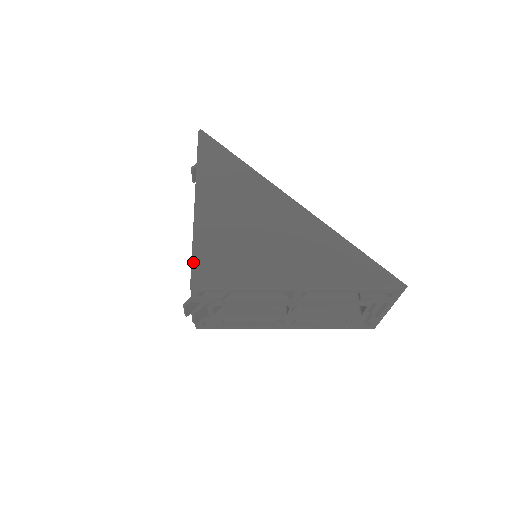
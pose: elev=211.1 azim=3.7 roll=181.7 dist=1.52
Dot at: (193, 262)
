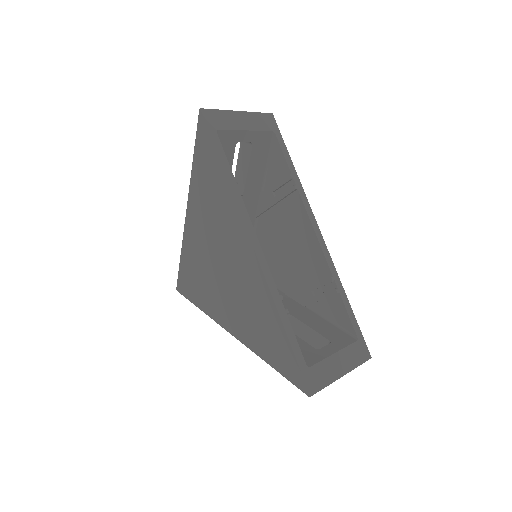
Dot at: occluded
